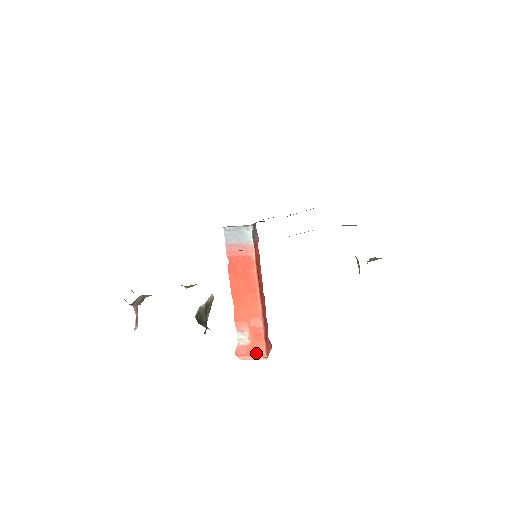
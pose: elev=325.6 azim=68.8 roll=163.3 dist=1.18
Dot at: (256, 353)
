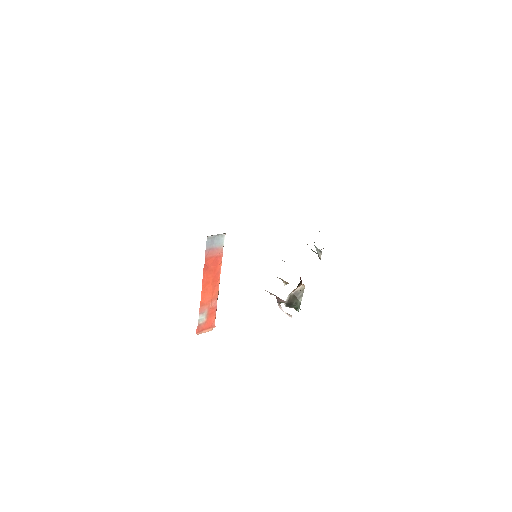
Dot at: (209, 327)
